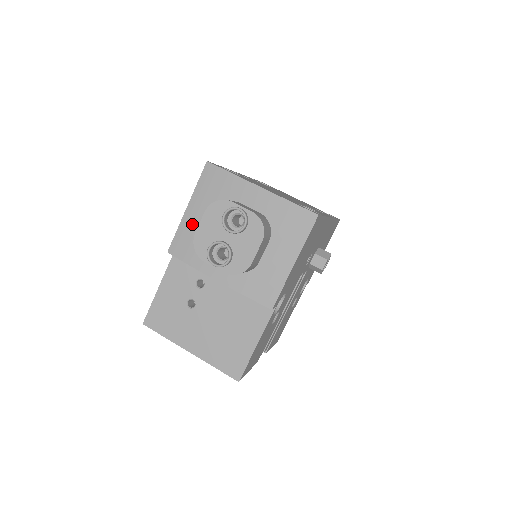
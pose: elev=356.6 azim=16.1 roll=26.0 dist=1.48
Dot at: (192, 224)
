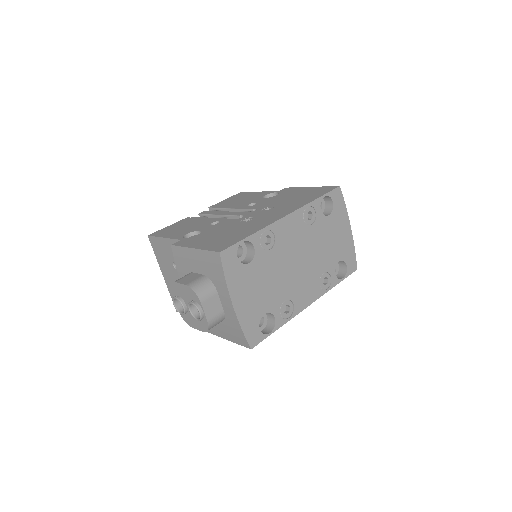
Dot at: (190, 259)
